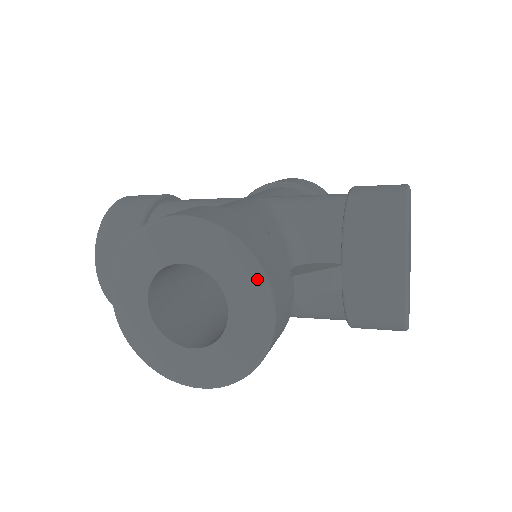
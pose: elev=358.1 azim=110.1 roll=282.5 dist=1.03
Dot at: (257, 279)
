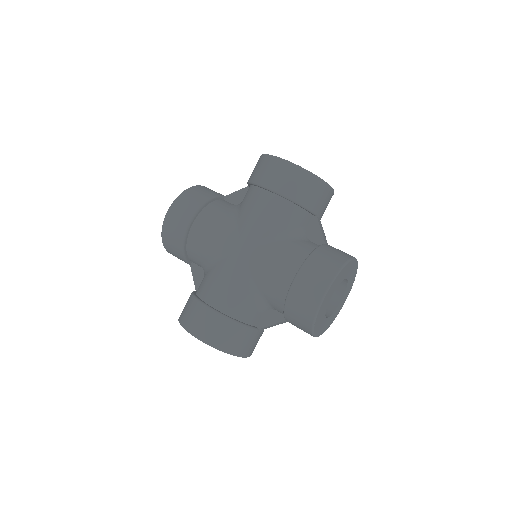
Dot at: (236, 355)
